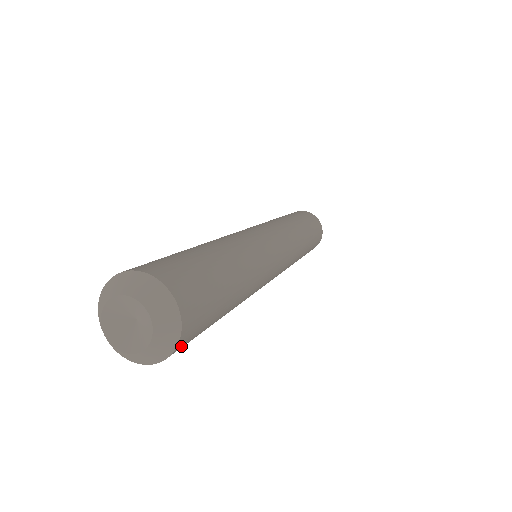
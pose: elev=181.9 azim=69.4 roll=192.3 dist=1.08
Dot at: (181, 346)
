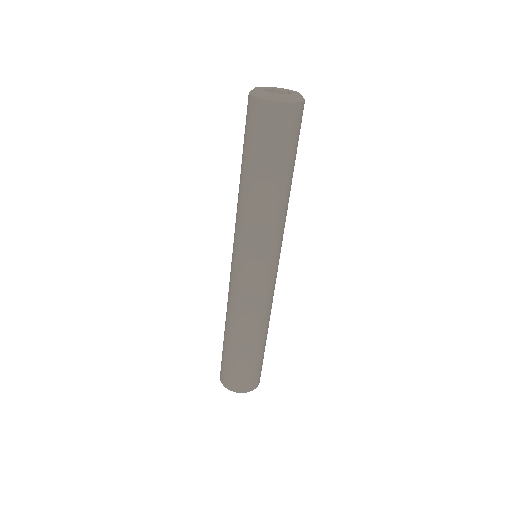
Dot at: occluded
